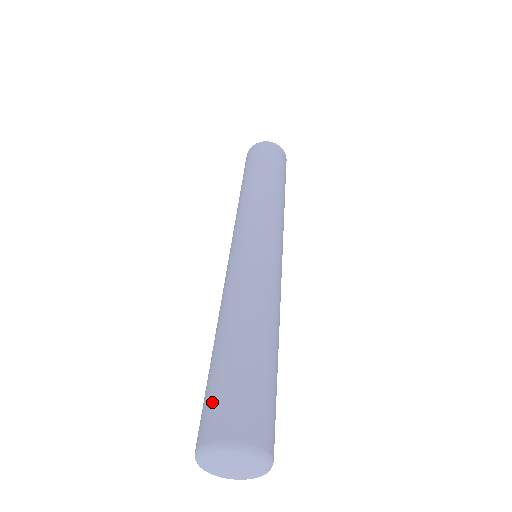
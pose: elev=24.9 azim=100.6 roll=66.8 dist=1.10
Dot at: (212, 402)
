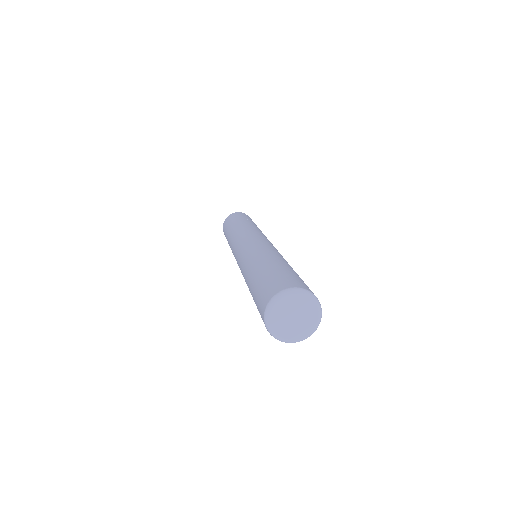
Dot at: (258, 307)
